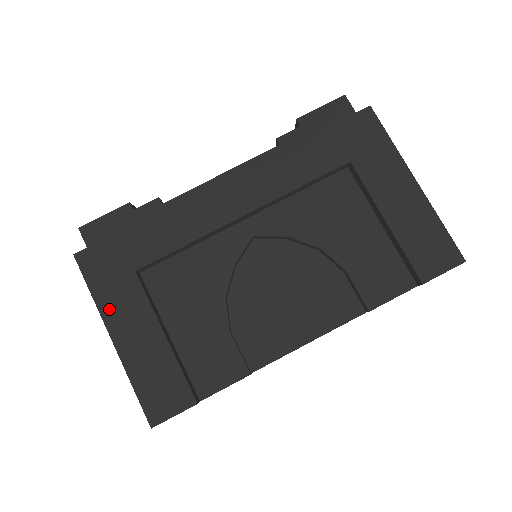
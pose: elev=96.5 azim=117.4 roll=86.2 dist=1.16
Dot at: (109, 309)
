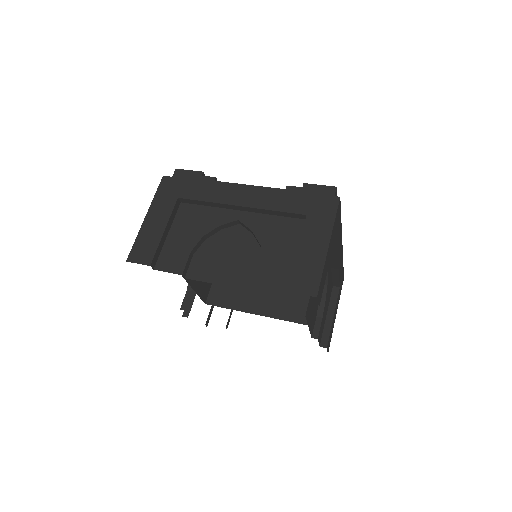
Dot at: (155, 205)
